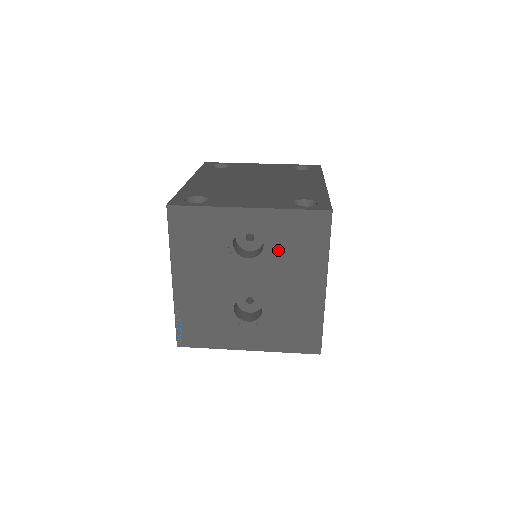
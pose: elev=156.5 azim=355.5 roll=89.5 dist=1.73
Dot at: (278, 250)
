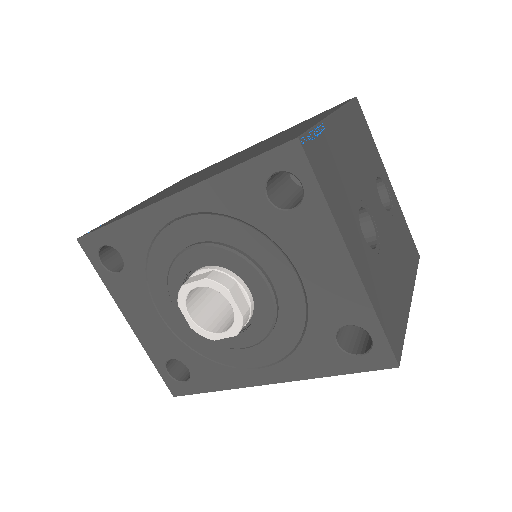
Dot at: (395, 227)
